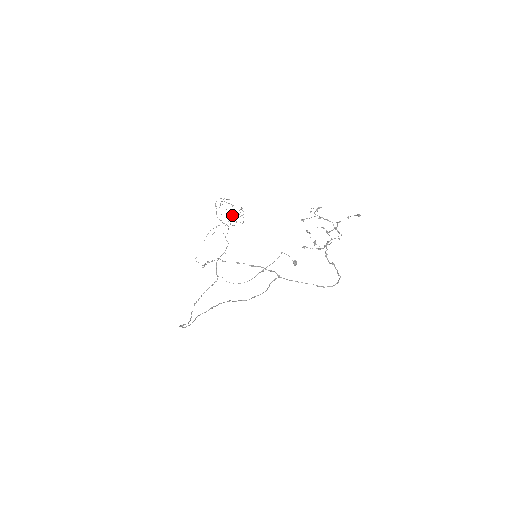
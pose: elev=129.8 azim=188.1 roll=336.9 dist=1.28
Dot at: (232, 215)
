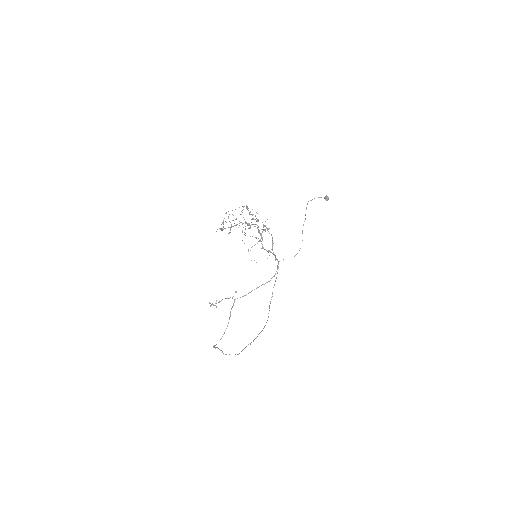
Dot at: occluded
